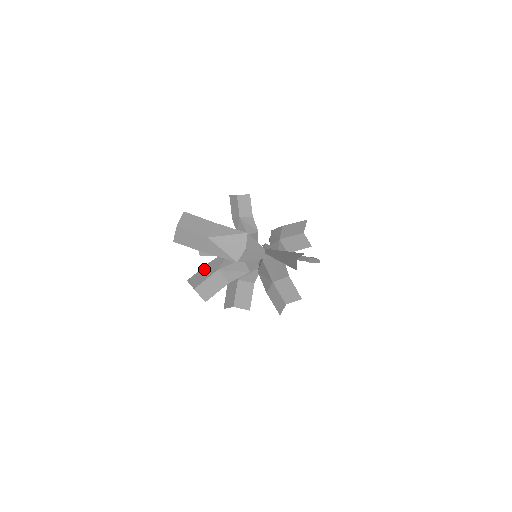
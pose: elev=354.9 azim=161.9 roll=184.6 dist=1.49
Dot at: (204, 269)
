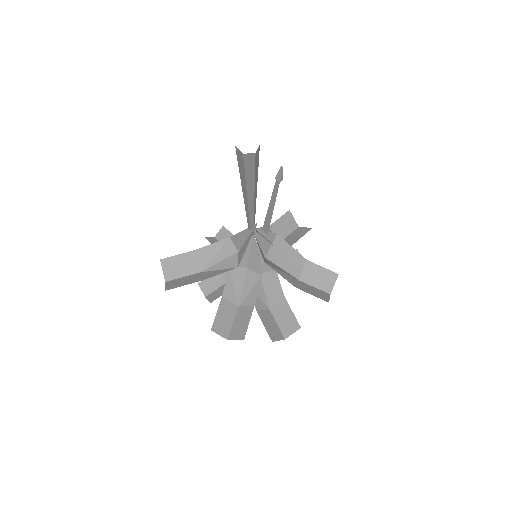
Dot at: (221, 310)
